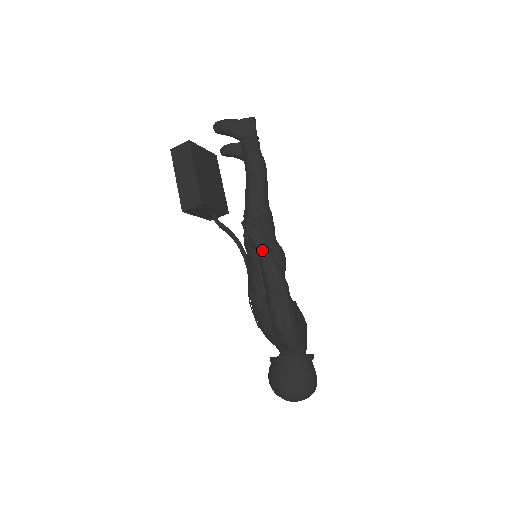
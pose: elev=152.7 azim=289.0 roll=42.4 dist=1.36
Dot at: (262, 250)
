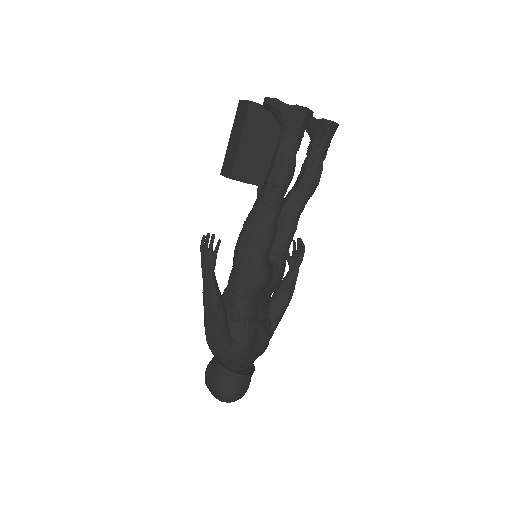
Dot at: (204, 274)
